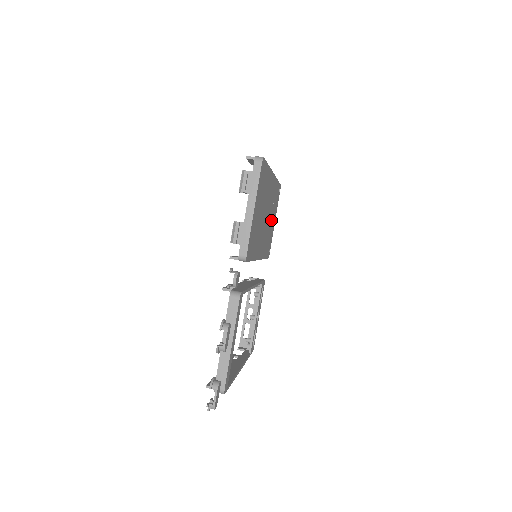
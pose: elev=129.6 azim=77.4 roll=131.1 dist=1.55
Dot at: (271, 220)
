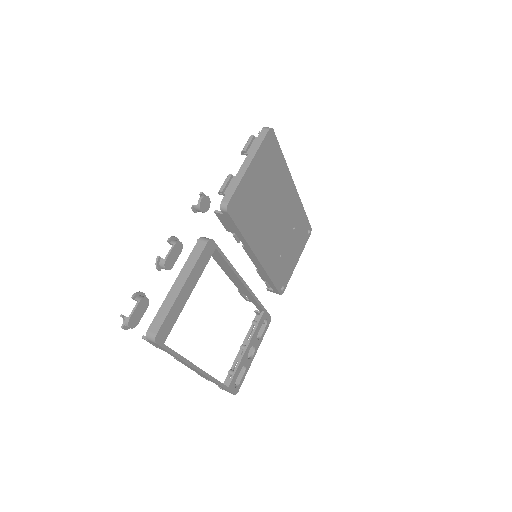
Dot at: (289, 246)
